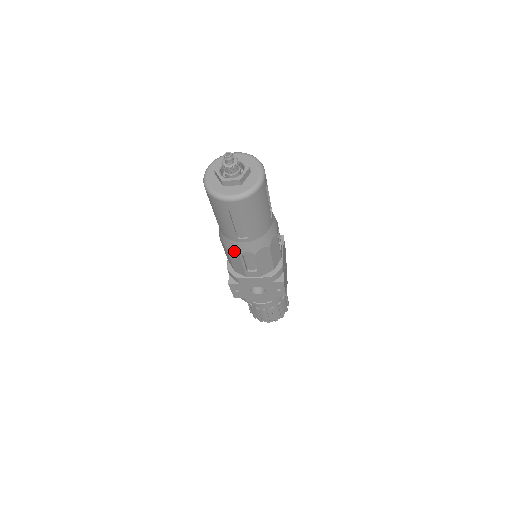
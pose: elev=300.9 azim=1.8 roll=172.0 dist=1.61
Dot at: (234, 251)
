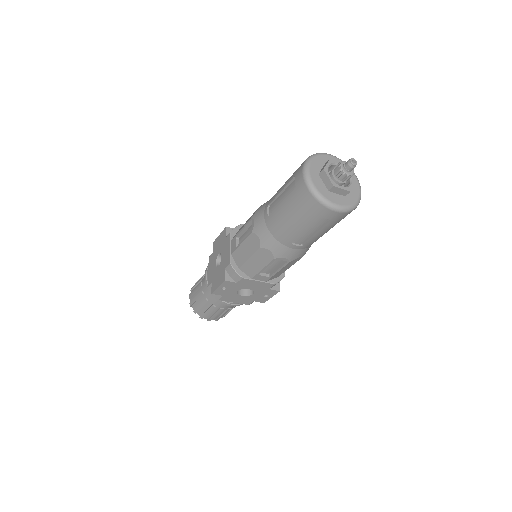
Dot at: (271, 253)
